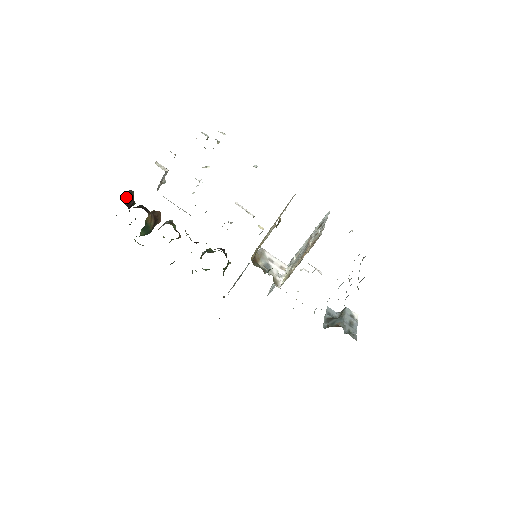
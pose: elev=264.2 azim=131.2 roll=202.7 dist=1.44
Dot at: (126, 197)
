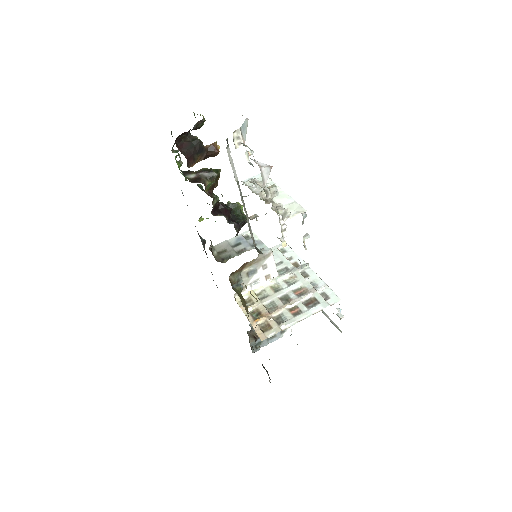
Dot at: (184, 132)
